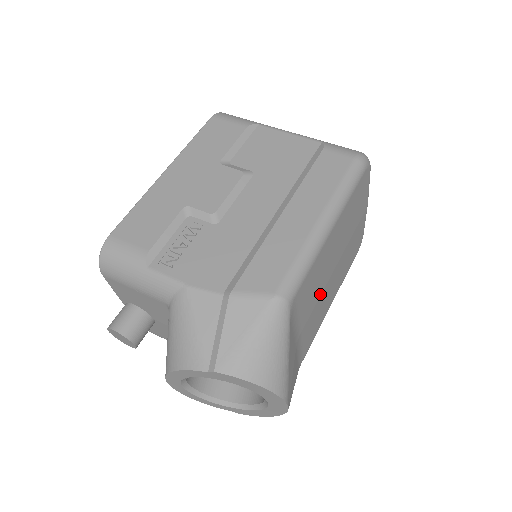
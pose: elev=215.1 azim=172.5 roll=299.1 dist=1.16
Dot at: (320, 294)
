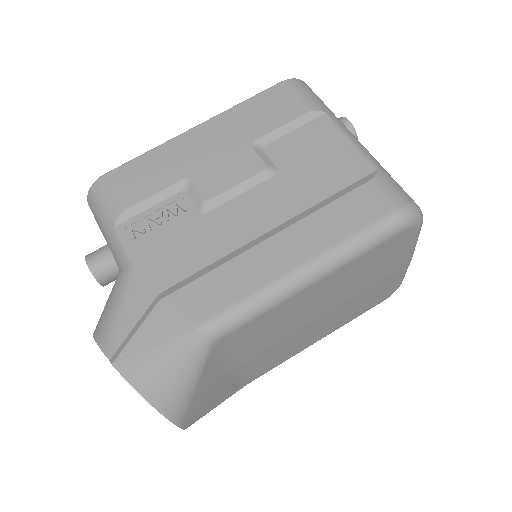
Dot at: (287, 335)
